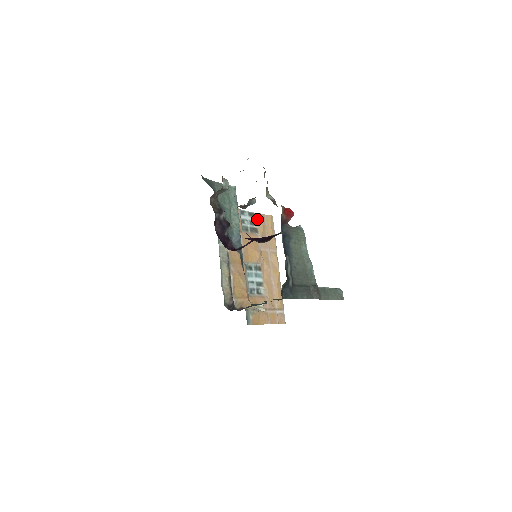
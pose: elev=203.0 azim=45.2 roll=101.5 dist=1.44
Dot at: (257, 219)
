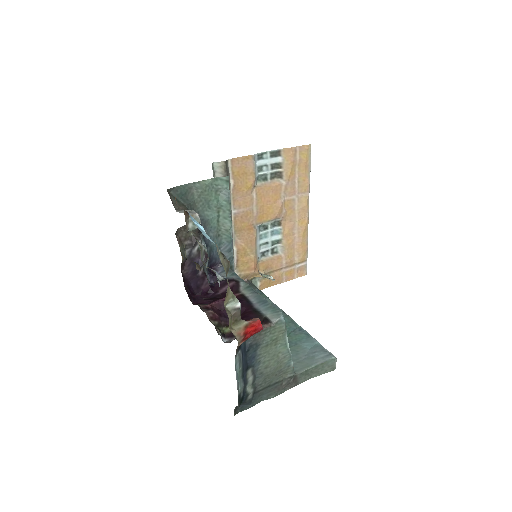
Dot at: (284, 157)
